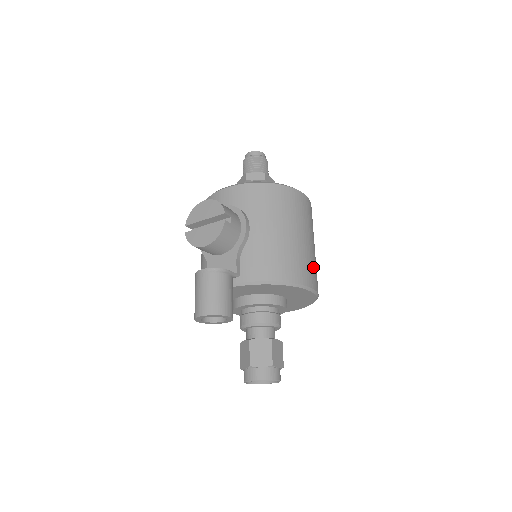
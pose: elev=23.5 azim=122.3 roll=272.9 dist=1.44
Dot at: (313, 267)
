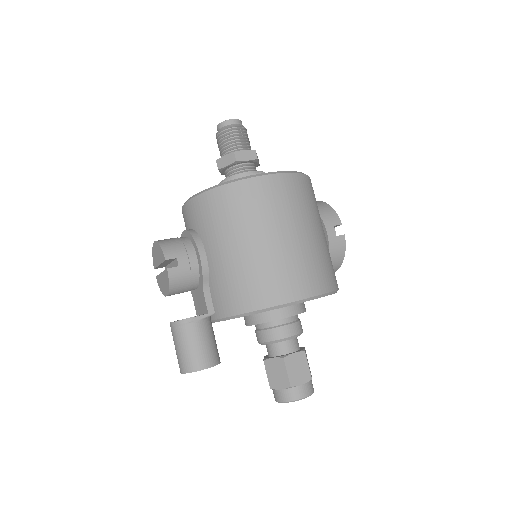
Dot at: (304, 267)
